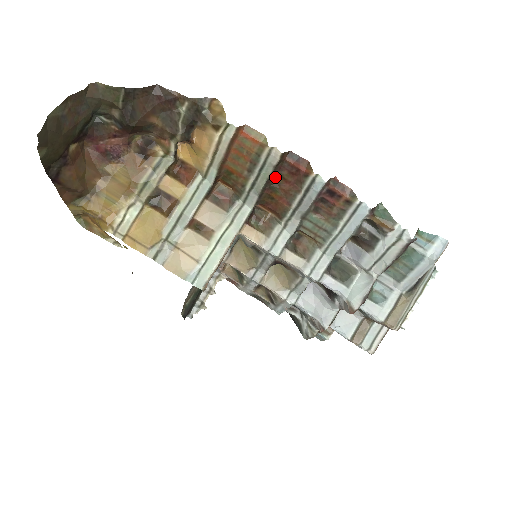
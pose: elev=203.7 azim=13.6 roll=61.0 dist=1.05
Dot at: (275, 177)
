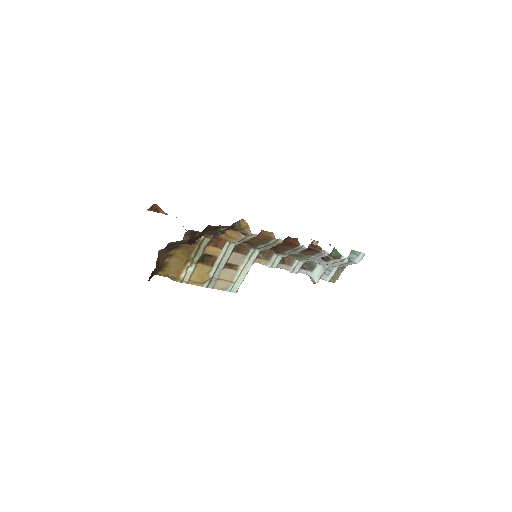
Dot at: (277, 245)
